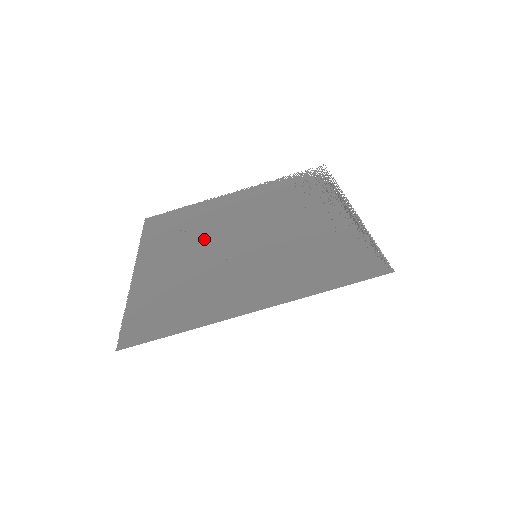
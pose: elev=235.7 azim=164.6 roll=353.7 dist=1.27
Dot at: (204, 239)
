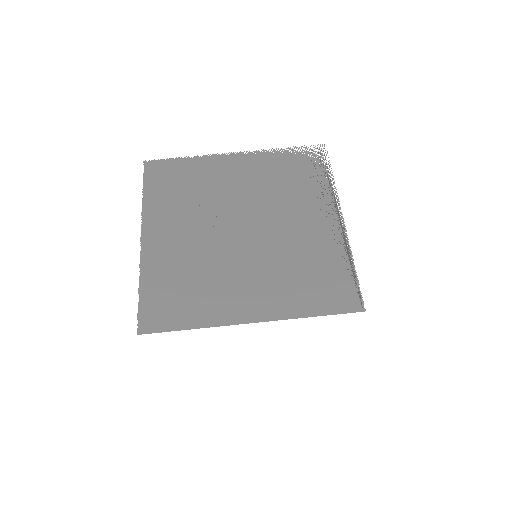
Dot at: (207, 216)
